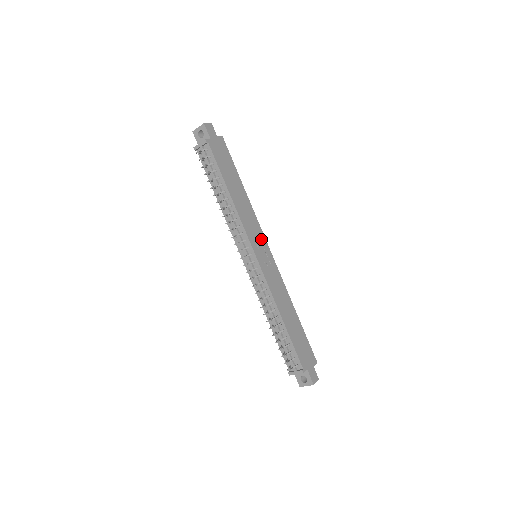
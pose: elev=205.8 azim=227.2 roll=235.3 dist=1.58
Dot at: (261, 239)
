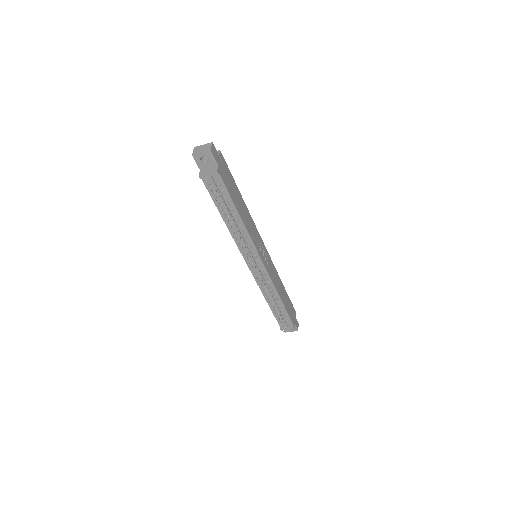
Dot at: (260, 241)
